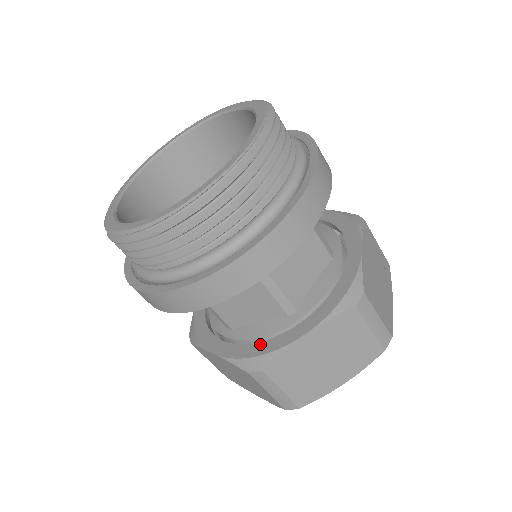
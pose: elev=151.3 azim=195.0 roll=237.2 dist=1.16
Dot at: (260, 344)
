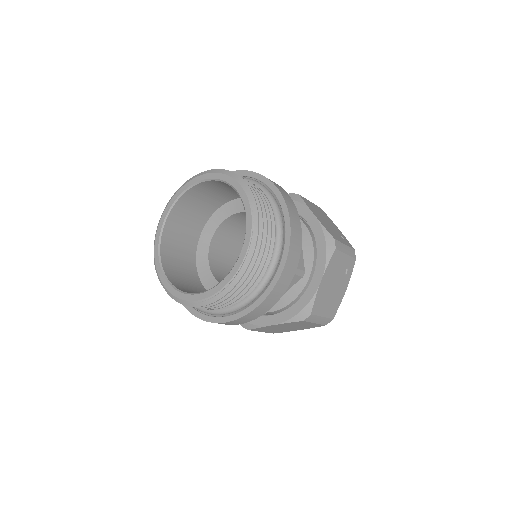
Dot at: occluded
